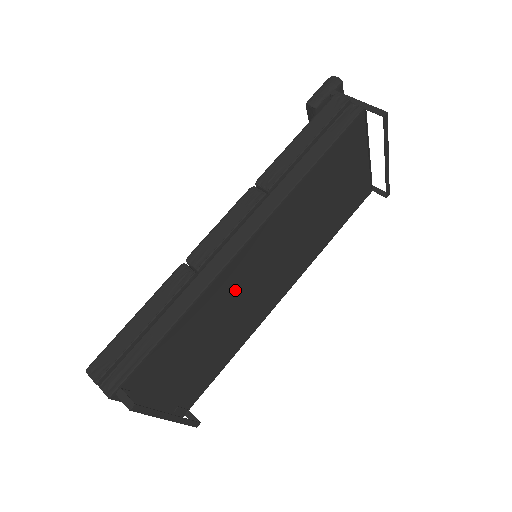
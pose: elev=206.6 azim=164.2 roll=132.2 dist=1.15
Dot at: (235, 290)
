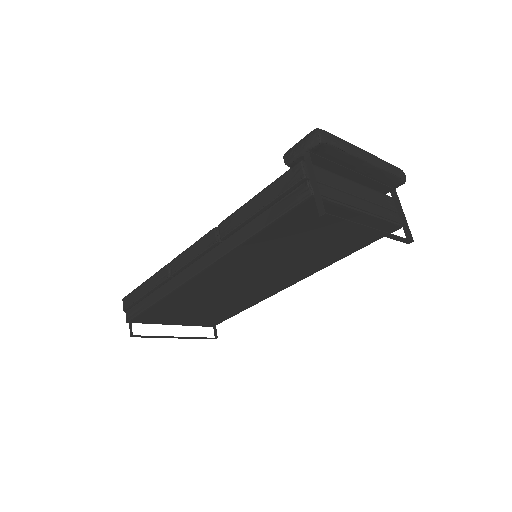
Dot at: (211, 289)
